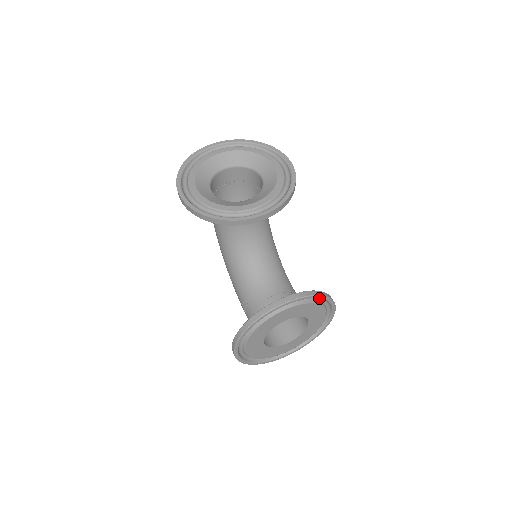
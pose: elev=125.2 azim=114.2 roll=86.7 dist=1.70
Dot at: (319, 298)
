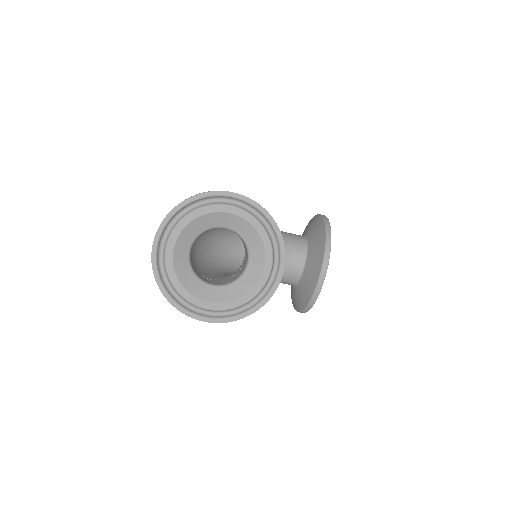
Dot at: occluded
